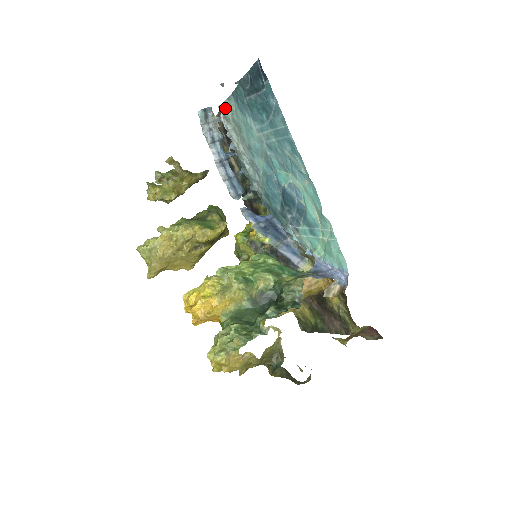
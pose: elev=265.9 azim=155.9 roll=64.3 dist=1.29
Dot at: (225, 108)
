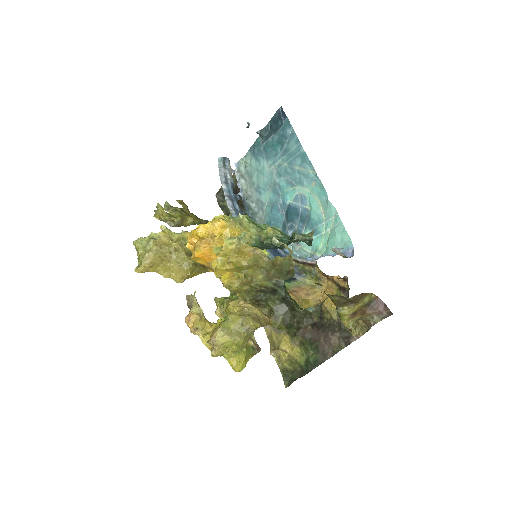
Dot at: (240, 164)
